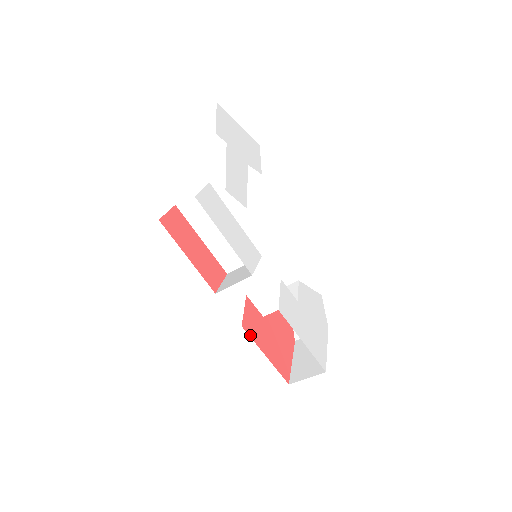
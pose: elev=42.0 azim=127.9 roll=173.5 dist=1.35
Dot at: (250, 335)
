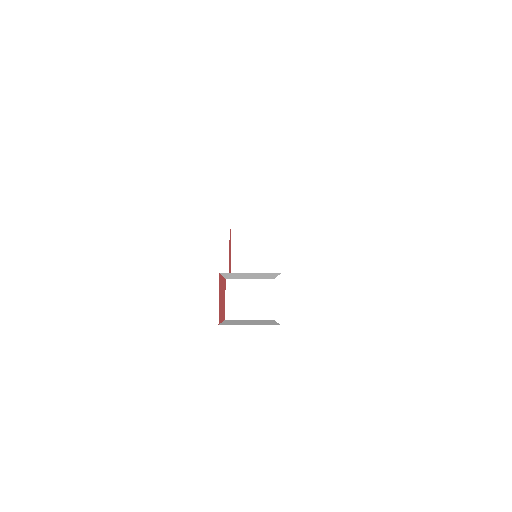
Dot at: occluded
